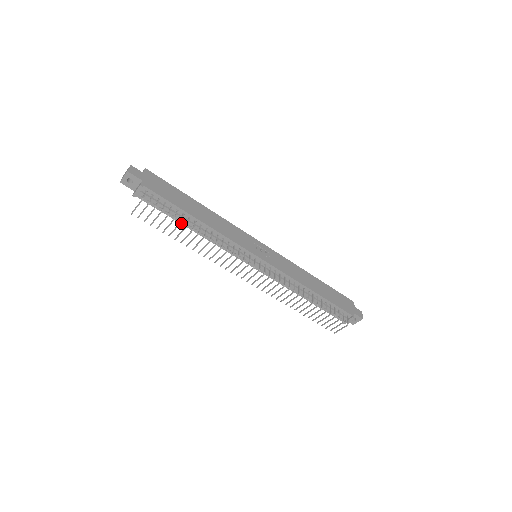
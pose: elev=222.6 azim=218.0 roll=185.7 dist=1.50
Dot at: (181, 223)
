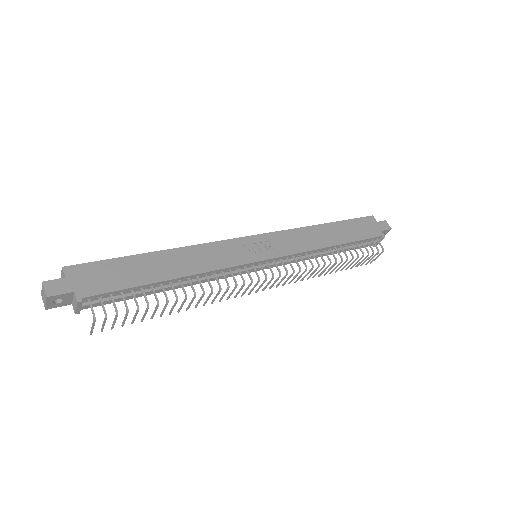
Dot at: occluded
